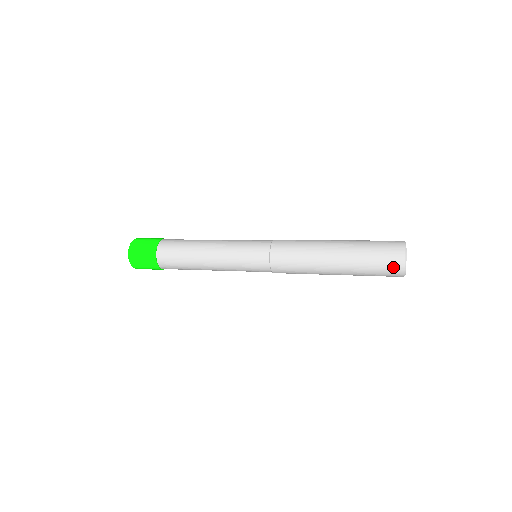
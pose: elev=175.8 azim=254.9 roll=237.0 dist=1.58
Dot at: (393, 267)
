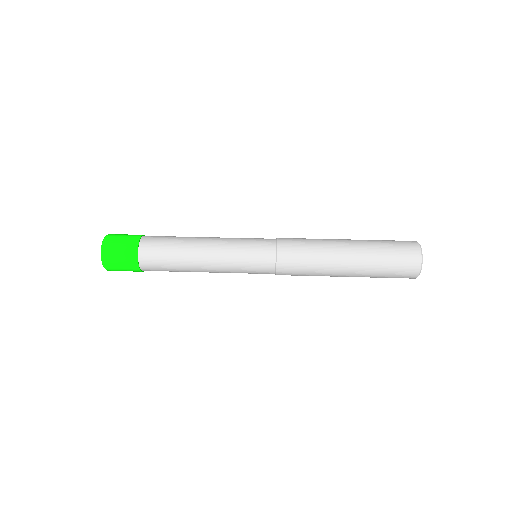
Dot at: (409, 268)
